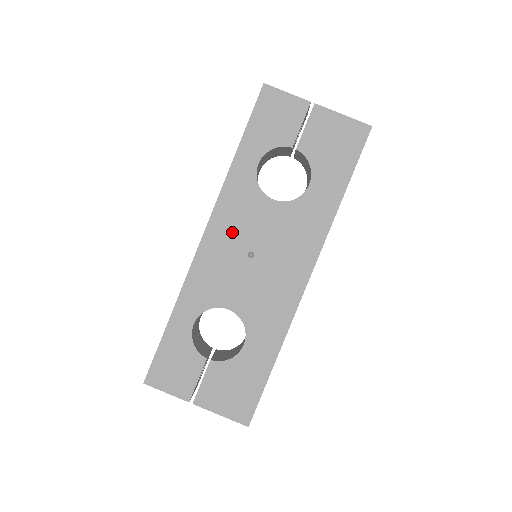
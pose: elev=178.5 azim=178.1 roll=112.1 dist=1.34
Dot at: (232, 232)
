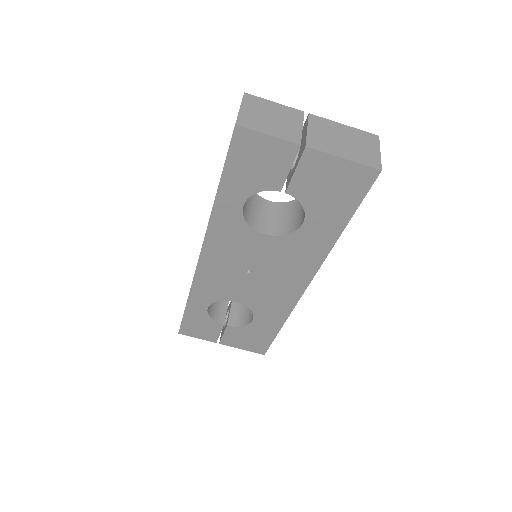
Dot at: (227, 256)
